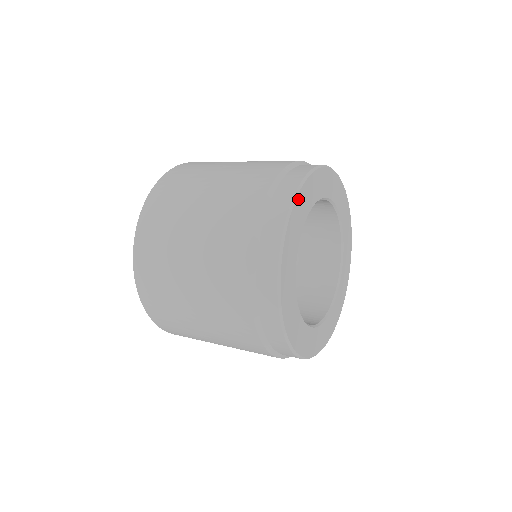
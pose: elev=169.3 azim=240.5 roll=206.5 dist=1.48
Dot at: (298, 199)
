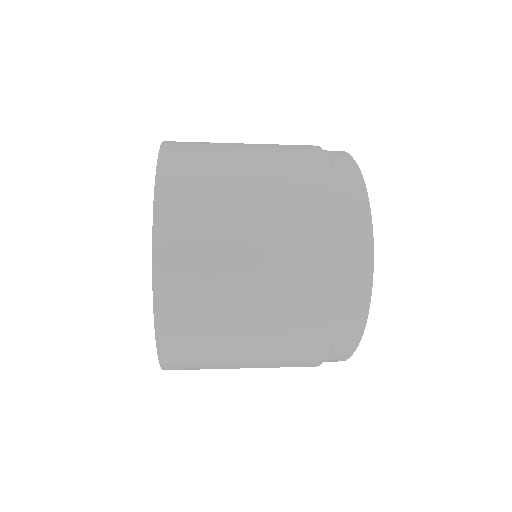
Dot at: occluded
